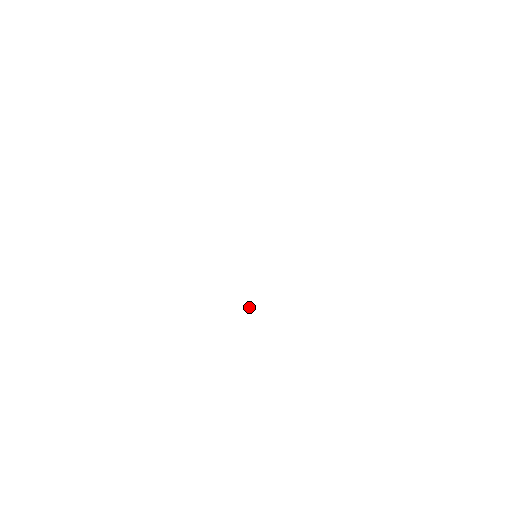
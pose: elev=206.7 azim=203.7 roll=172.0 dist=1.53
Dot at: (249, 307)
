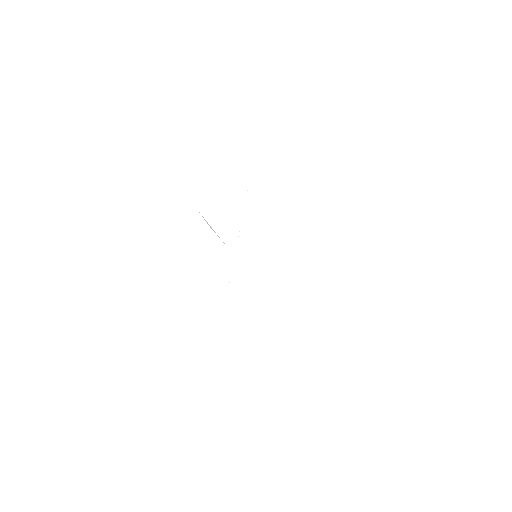
Dot at: occluded
